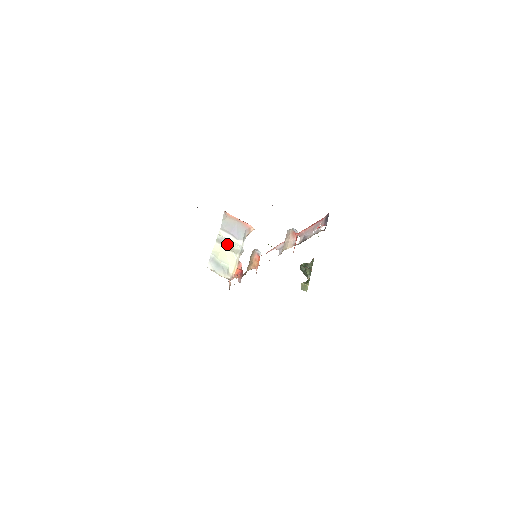
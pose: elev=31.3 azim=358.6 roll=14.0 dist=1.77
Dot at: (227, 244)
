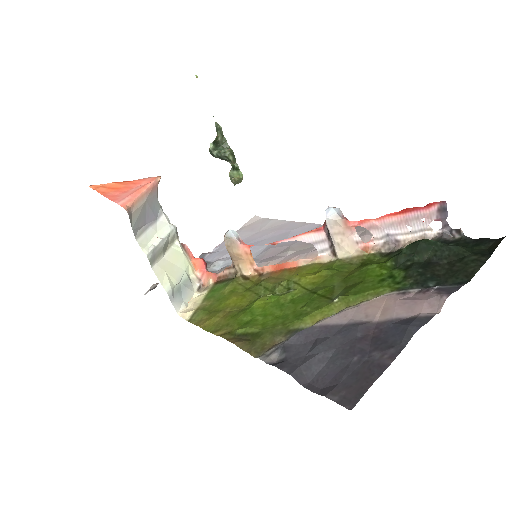
Dot at: (162, 249)
